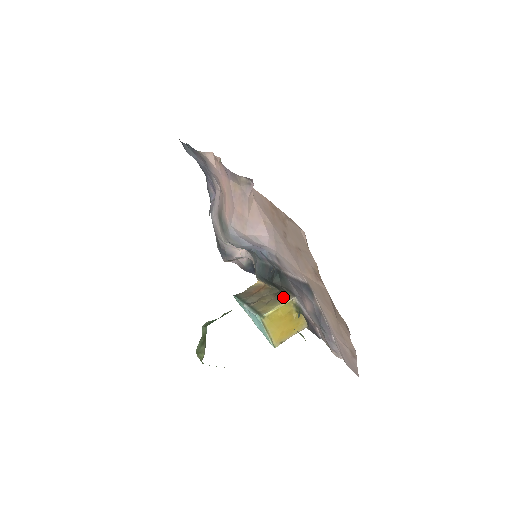
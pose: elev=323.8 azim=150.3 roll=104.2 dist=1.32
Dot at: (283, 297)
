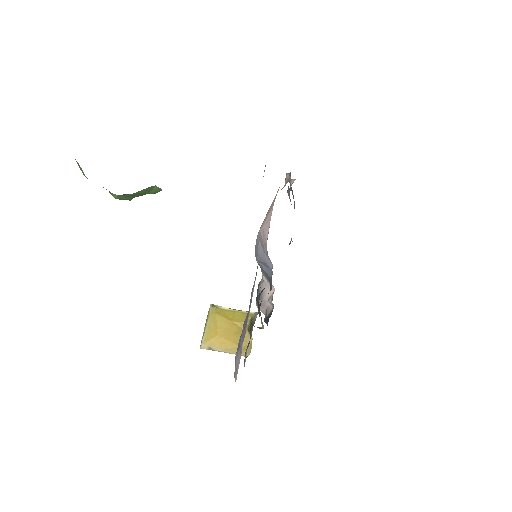
Dot at: occluded
